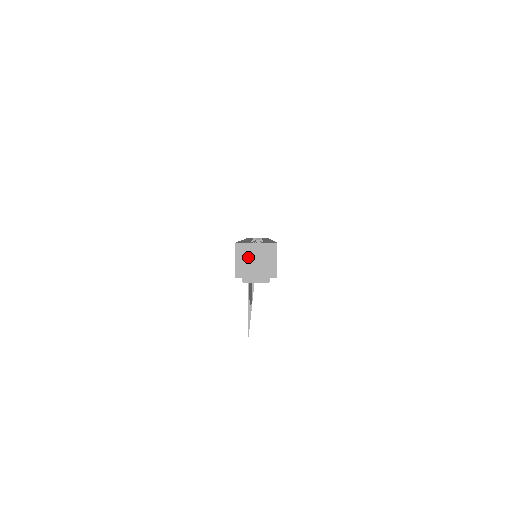
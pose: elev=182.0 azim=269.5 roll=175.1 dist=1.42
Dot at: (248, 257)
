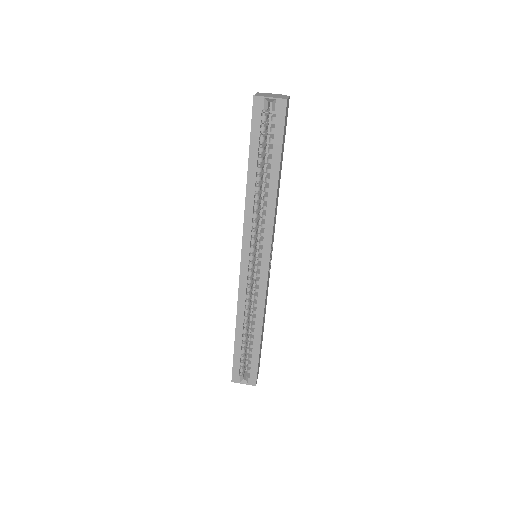
Dot at: occluded
